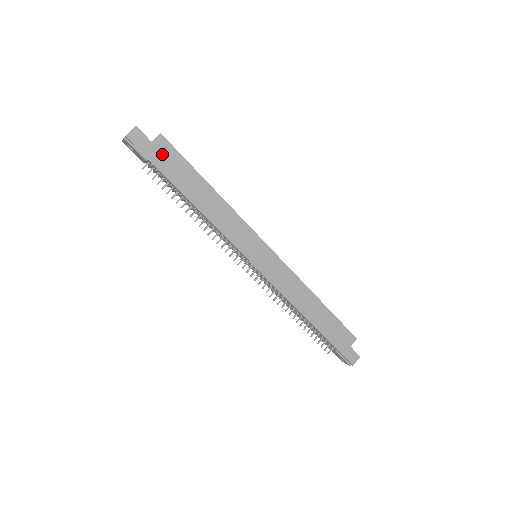
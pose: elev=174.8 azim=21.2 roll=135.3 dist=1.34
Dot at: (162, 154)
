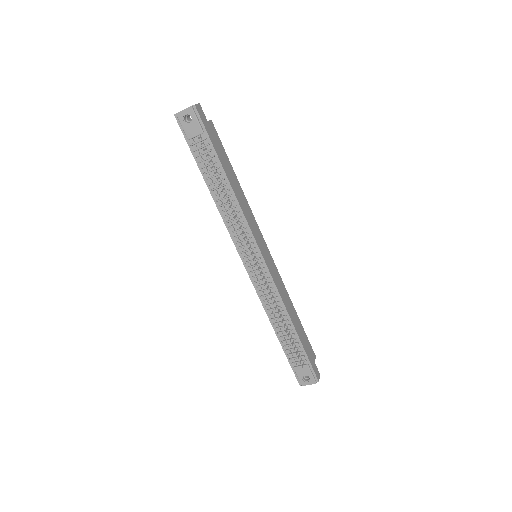
Dot at: (213, 134)
